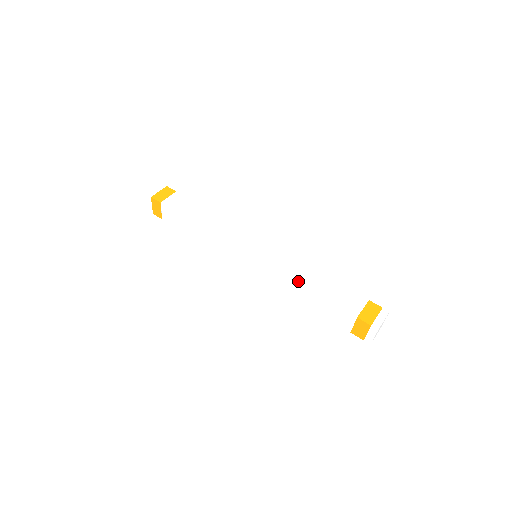
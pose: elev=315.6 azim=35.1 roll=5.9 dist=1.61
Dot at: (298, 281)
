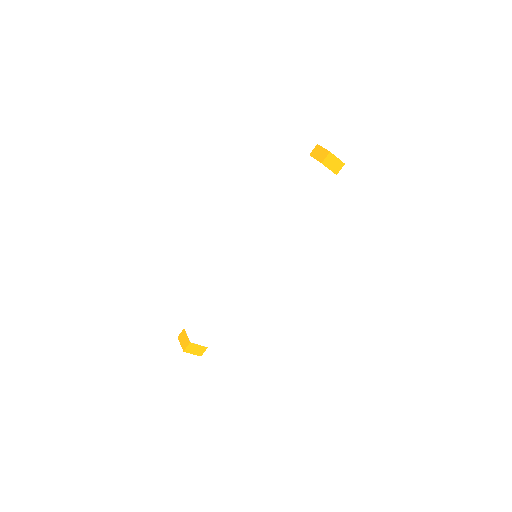
Dot at: (282, 215)
